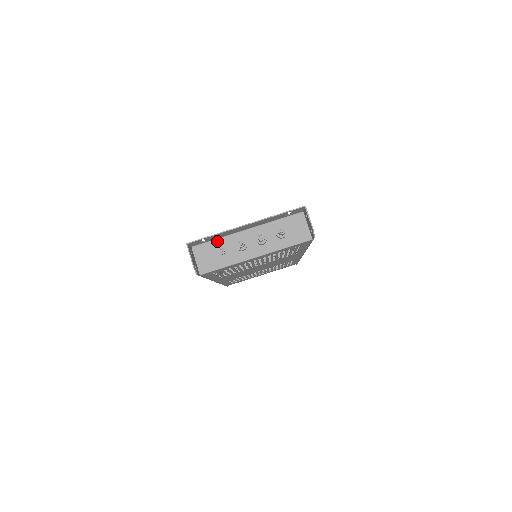
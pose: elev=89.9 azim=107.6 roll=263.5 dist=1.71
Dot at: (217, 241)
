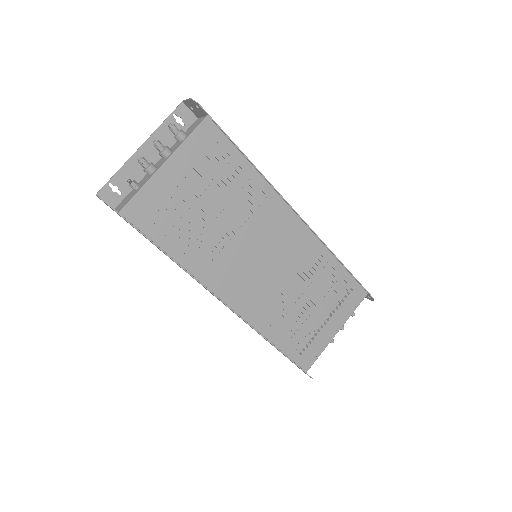
Dot at: occluded
